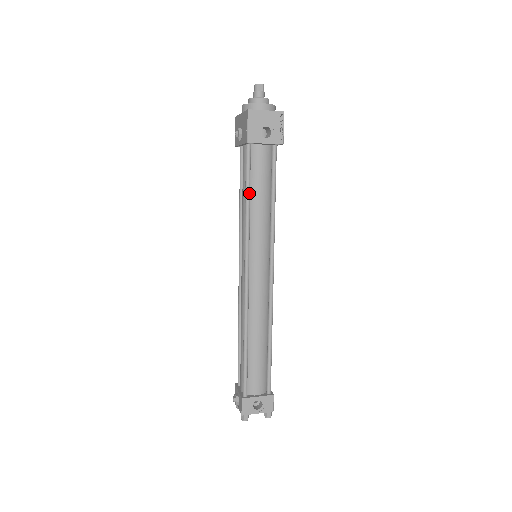
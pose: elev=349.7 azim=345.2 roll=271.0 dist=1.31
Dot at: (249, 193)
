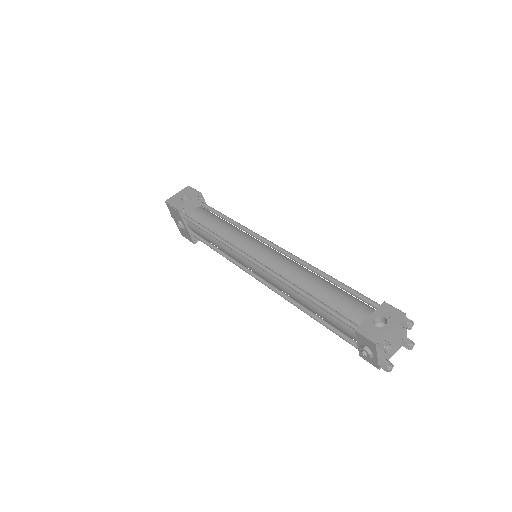
Dot at: (207, 229)
